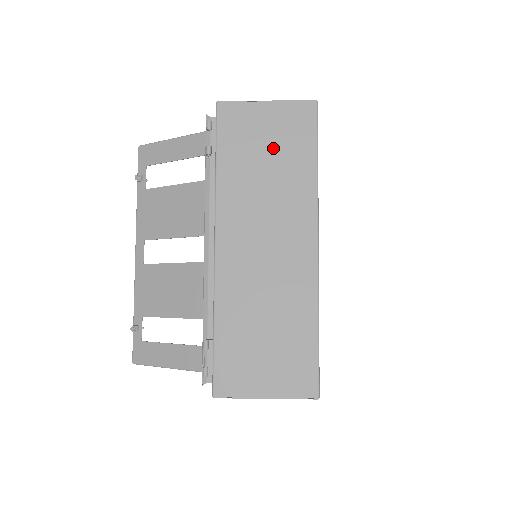
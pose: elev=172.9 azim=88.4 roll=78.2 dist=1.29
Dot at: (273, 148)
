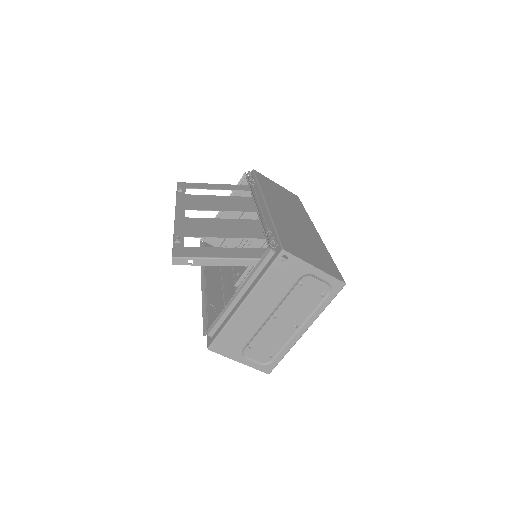
Dot at: (284, 195)
